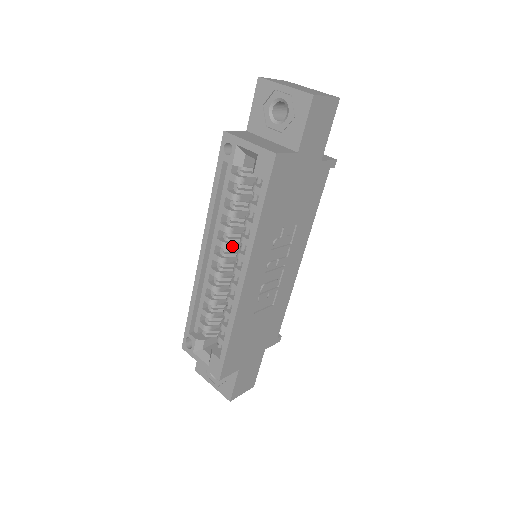
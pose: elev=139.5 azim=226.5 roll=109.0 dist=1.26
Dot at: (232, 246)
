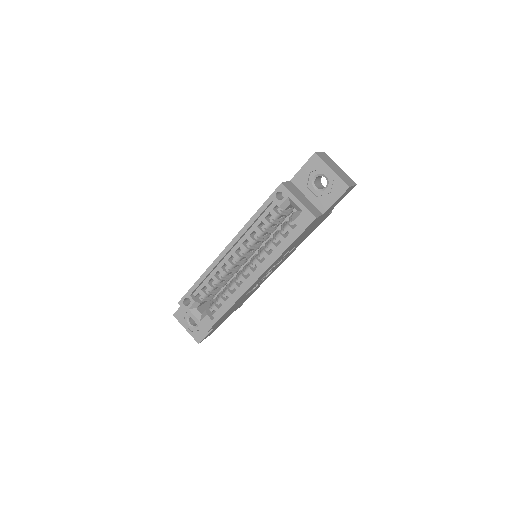
Dot at: (249, 251)
